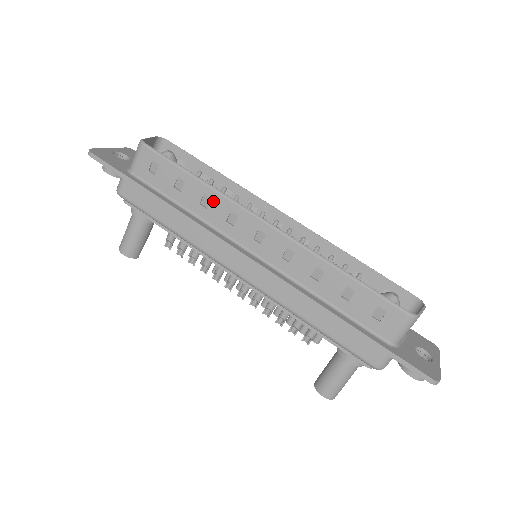
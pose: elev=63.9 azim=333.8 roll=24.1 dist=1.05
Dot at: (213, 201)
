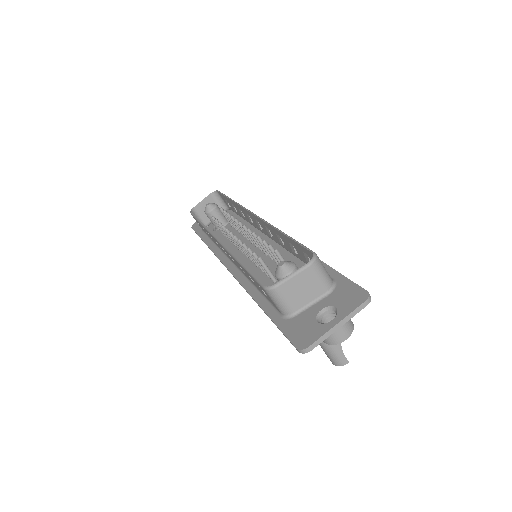
Dot at: (210, 235)
